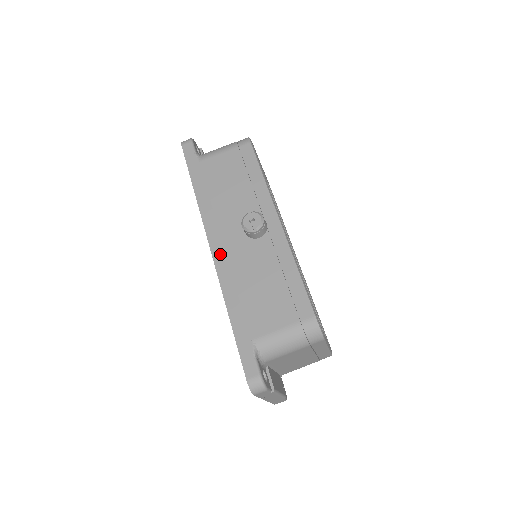
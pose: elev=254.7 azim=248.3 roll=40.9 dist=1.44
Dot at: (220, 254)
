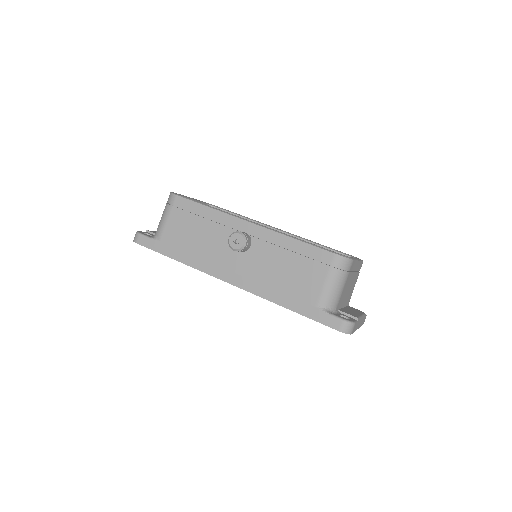
Dot at: (239, 280)
